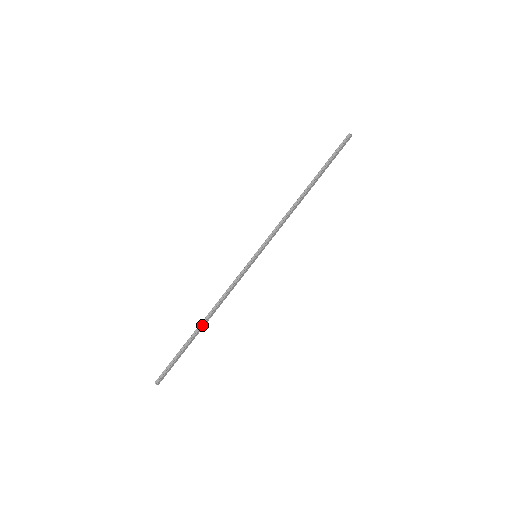
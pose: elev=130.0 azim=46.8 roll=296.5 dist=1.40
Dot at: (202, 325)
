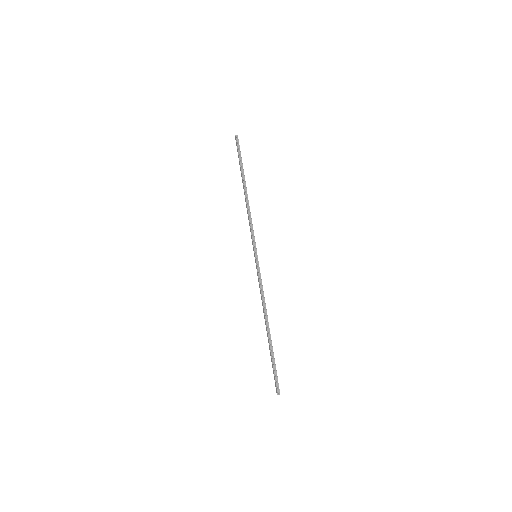
Dot at: (269, 329)
